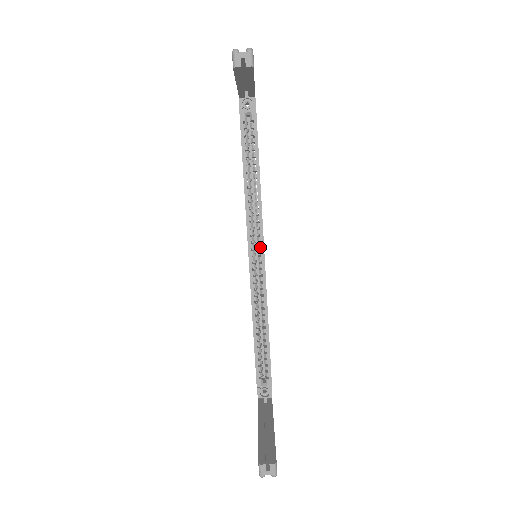
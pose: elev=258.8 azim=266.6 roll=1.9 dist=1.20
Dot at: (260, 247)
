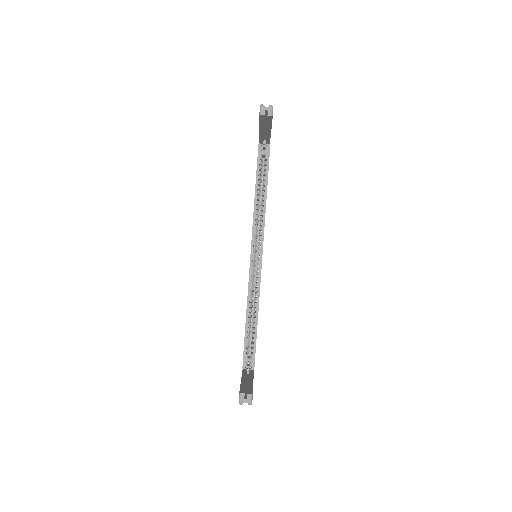
Dot at: (260, 250)
